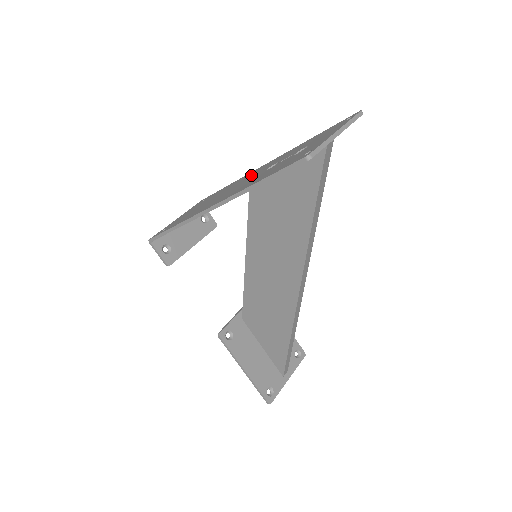
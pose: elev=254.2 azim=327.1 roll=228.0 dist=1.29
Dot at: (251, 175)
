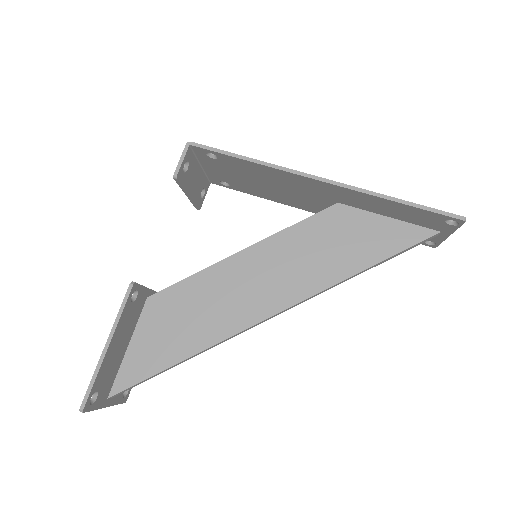
Dot at: occluded
